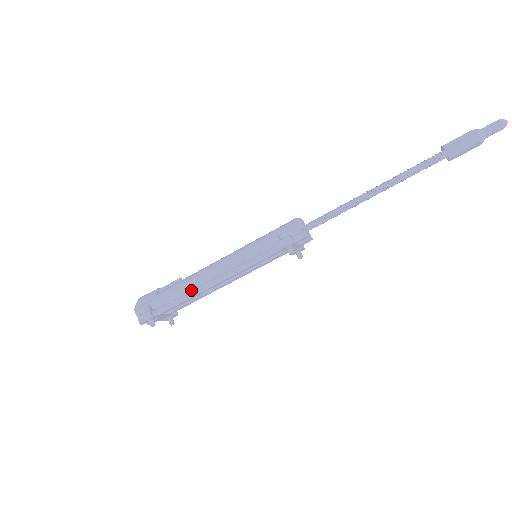
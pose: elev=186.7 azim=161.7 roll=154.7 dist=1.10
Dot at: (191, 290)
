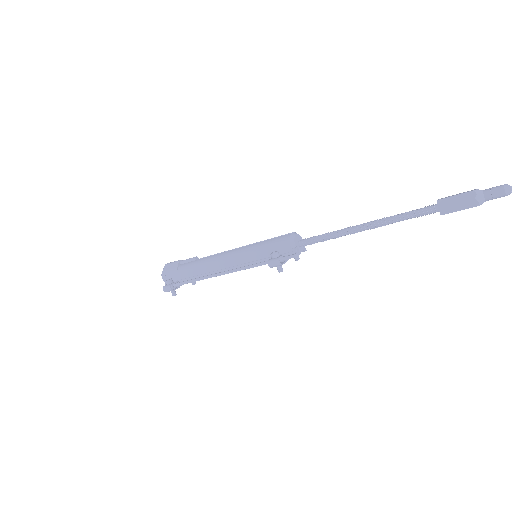
Dot at: (202, 274)
